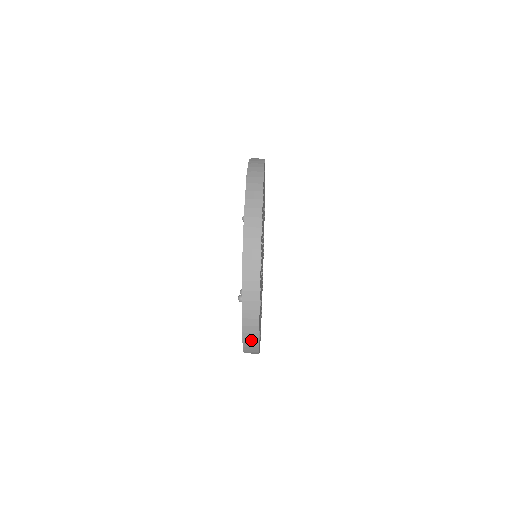
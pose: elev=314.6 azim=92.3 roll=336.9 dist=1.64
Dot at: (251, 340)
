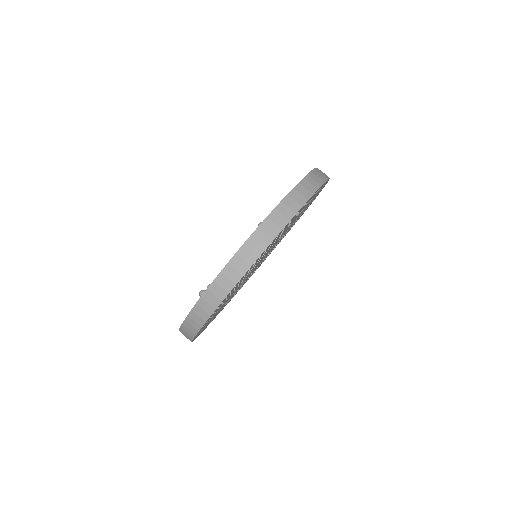
Dot at: (189, 331)
